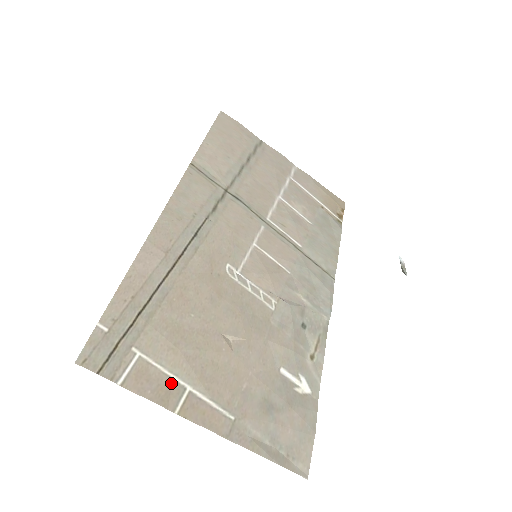
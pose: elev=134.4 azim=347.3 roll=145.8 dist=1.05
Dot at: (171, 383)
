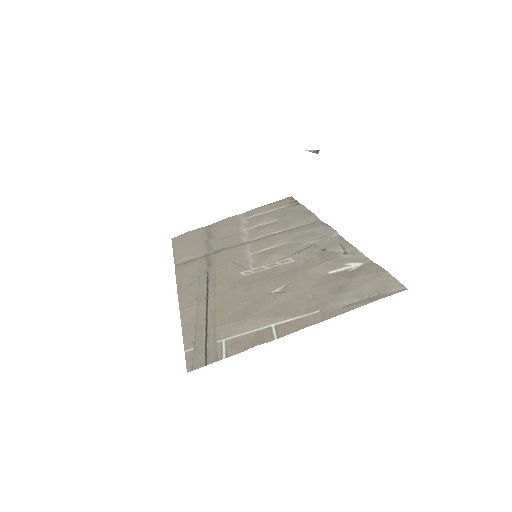
Dot at: (258, 333)
